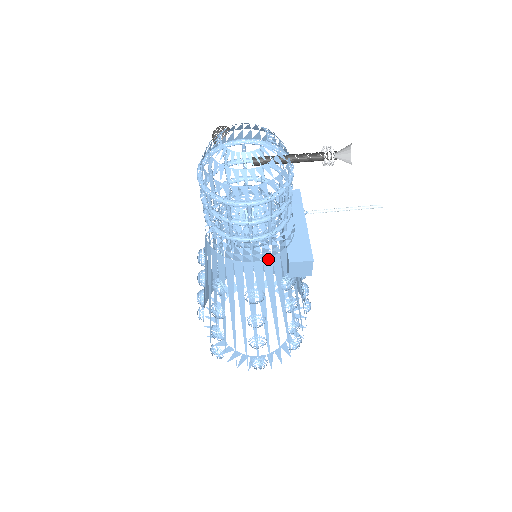
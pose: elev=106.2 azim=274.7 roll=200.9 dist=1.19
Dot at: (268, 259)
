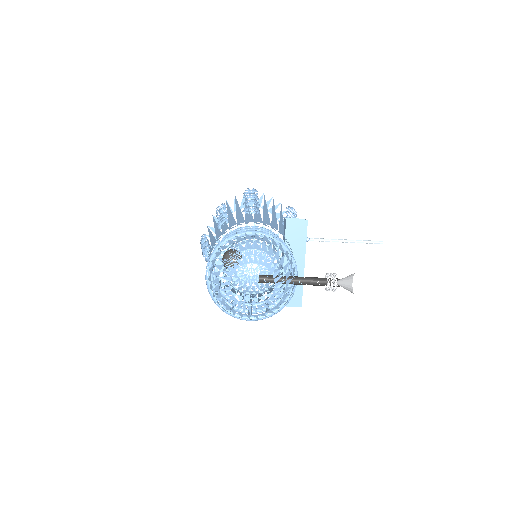
Dot at: occluded
